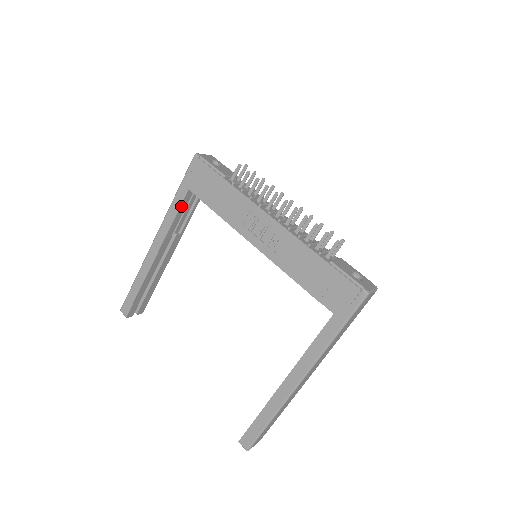
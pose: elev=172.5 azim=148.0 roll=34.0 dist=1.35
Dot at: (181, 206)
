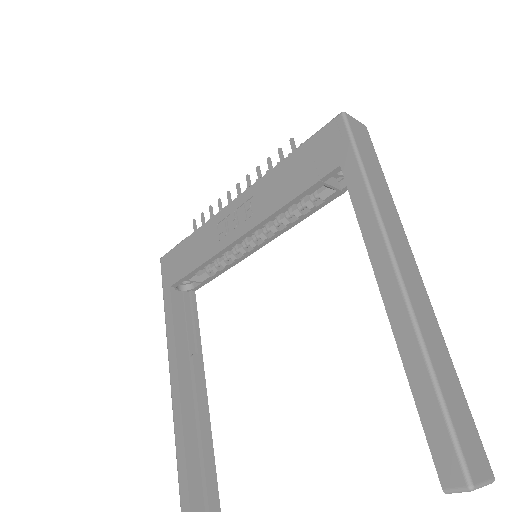
Dot at: (173, 309)
